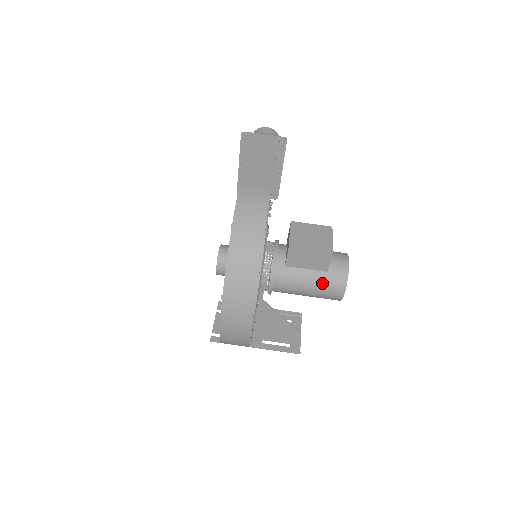
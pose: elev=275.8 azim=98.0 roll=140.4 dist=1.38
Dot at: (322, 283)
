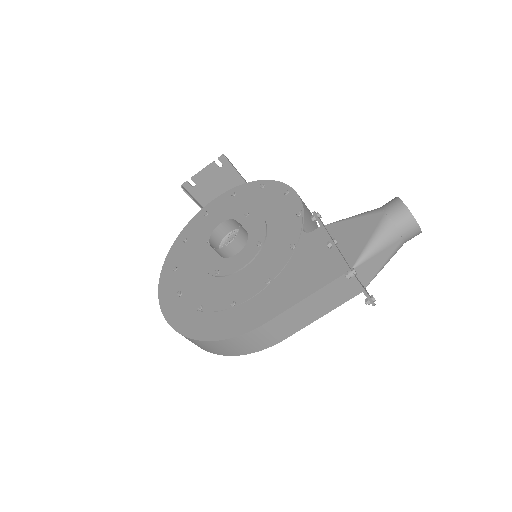
Dot at: occluded
